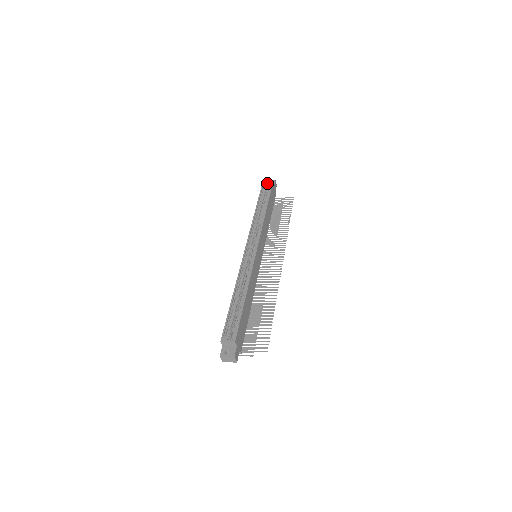
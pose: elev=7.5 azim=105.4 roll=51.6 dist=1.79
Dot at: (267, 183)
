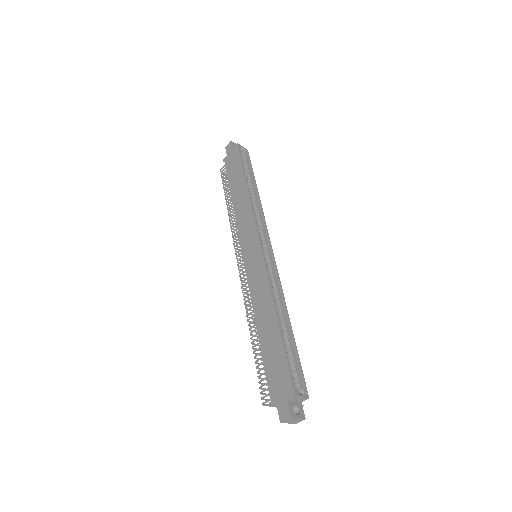
Dot at: (241, 149)
